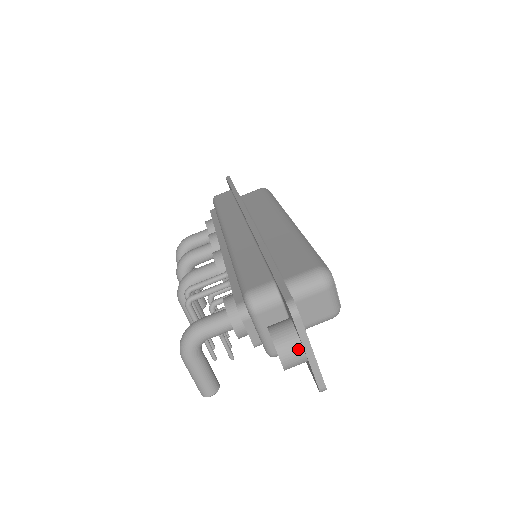
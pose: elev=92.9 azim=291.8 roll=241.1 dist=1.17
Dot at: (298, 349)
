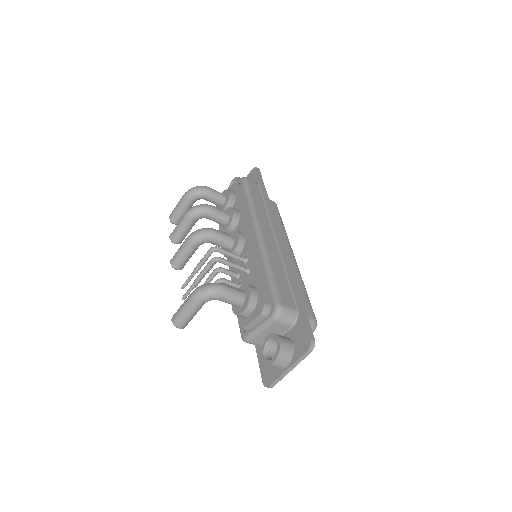
Dot at: (287, 362)
